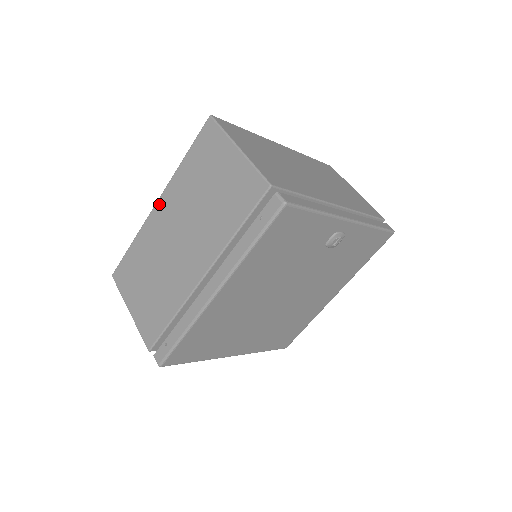
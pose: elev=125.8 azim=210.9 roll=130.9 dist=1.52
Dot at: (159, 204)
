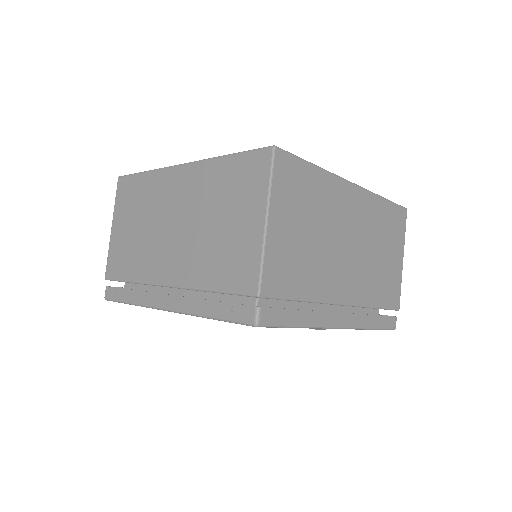
Dot at: (182, 169)
